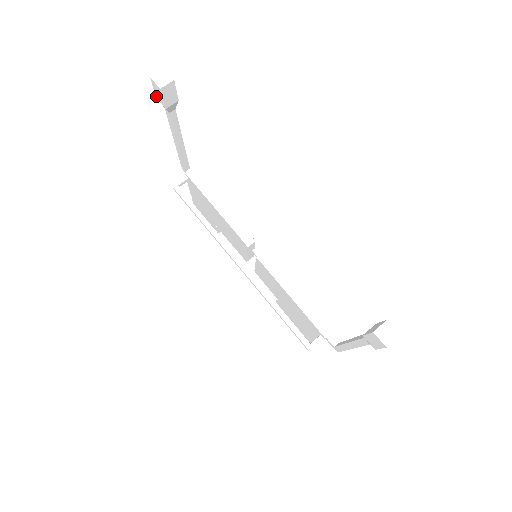
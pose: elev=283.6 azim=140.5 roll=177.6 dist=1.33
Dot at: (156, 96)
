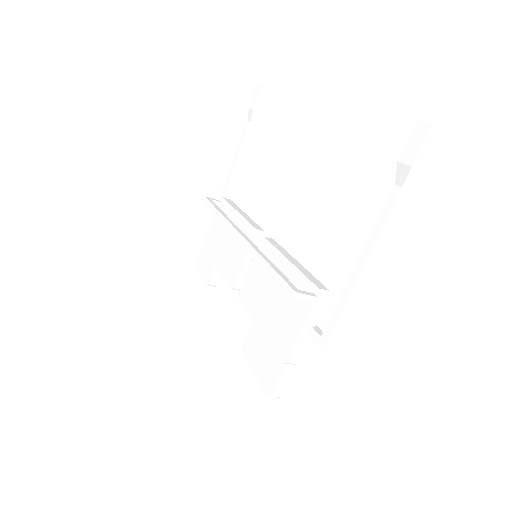
Dot at: (250, 104)
